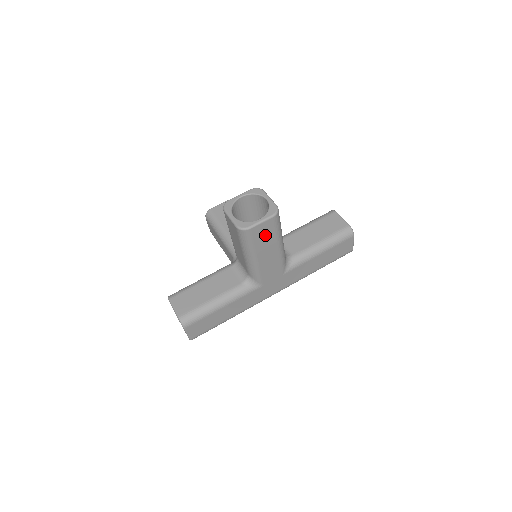
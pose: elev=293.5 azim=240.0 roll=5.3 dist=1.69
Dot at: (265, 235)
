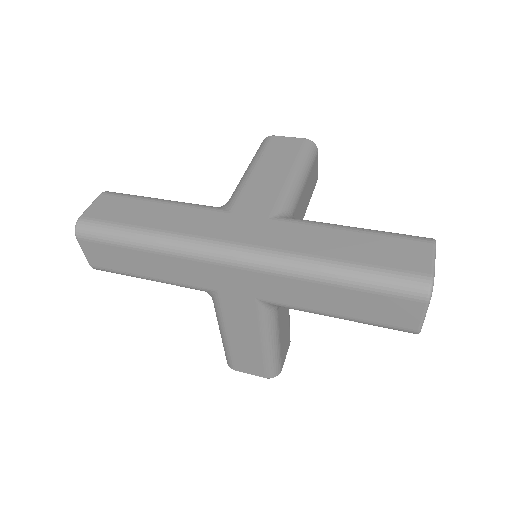
Dot at: (284, 151)
